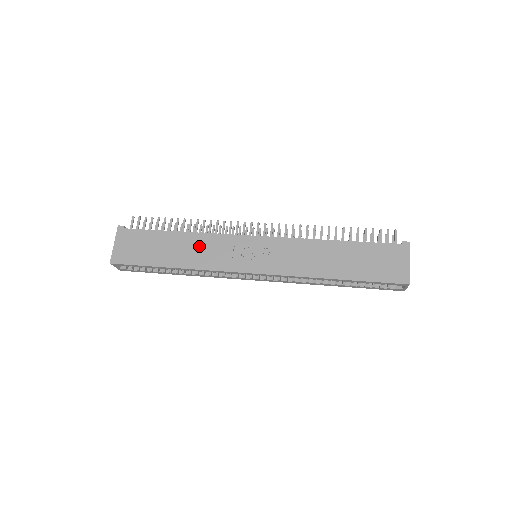
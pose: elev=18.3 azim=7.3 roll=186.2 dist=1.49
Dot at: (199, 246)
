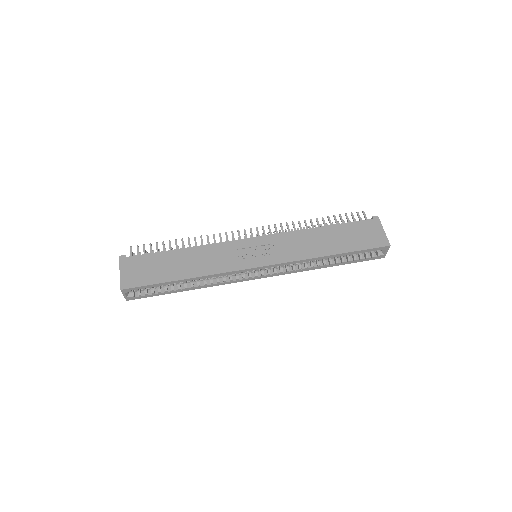
Dot at: (204, 256)
